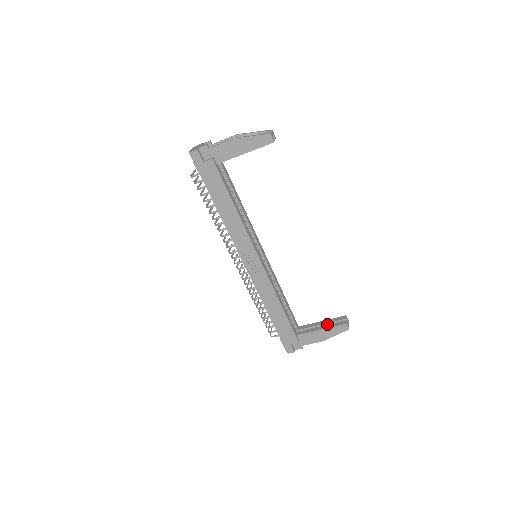
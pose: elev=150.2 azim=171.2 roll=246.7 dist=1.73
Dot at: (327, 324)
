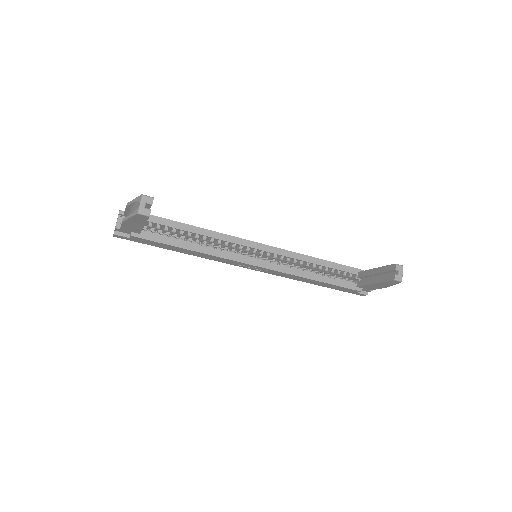
Dot at: (380, 273)
